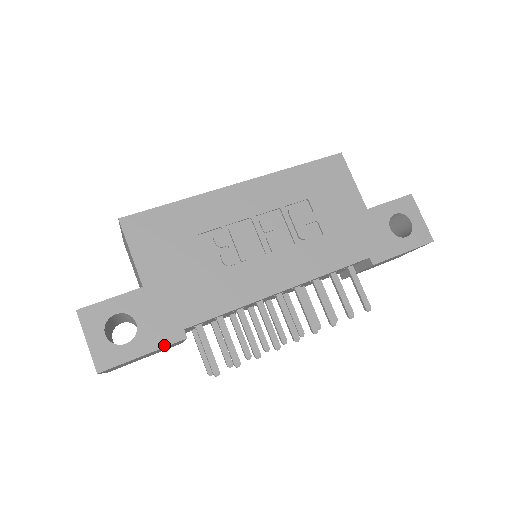
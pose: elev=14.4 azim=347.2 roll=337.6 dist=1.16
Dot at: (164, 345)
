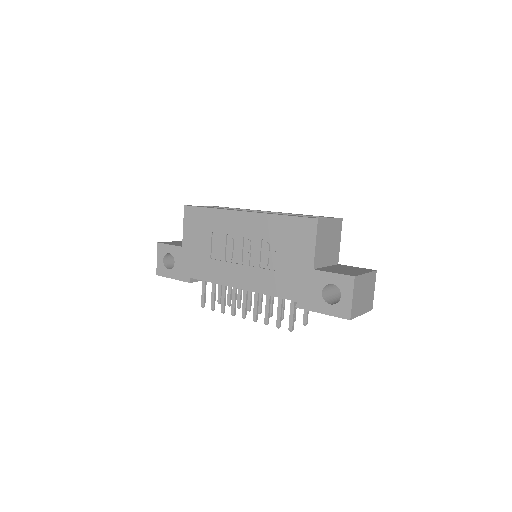
Dot at: (181, 280)
